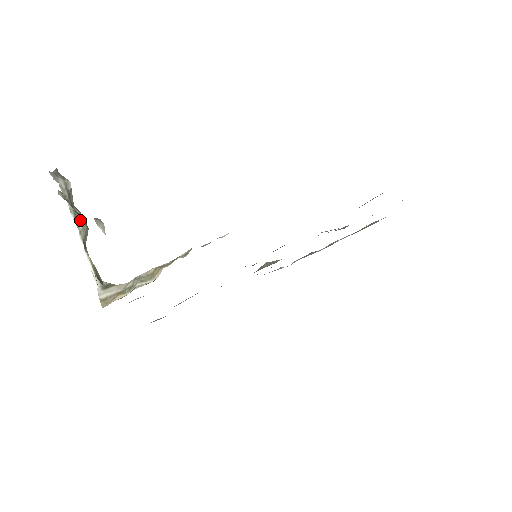
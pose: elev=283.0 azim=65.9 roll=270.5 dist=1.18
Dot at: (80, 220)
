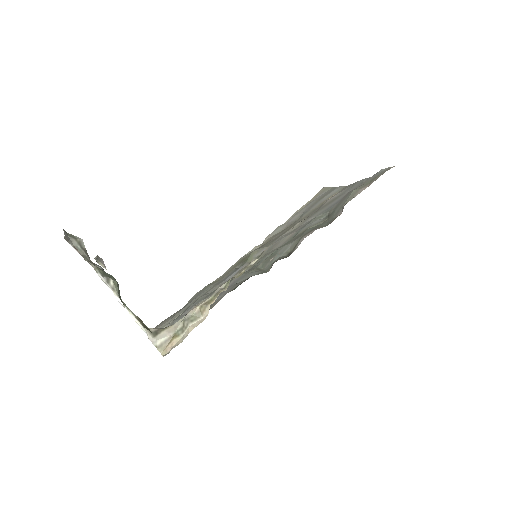
Dot at: (108, 277)
